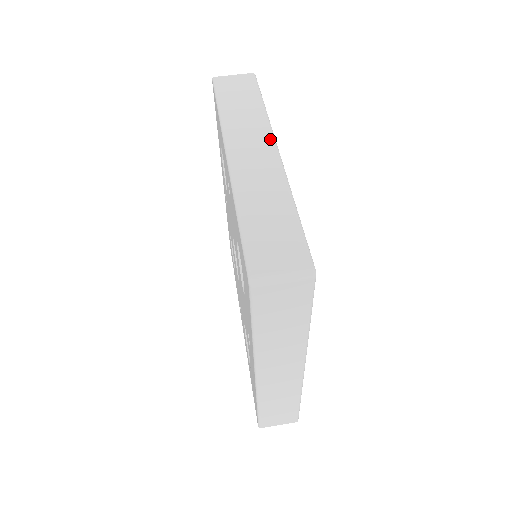
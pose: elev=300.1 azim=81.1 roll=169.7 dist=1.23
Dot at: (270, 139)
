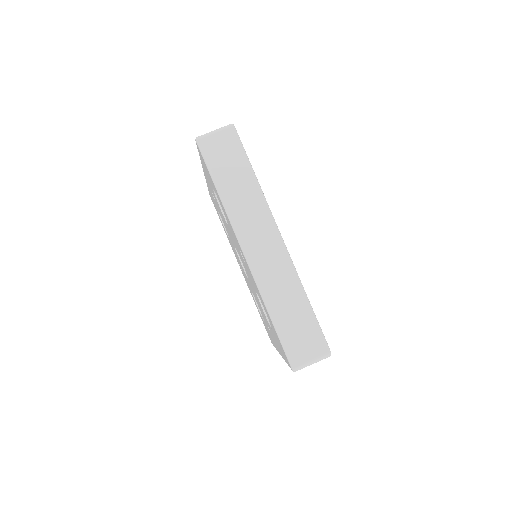
Dot at: (273, 226)
